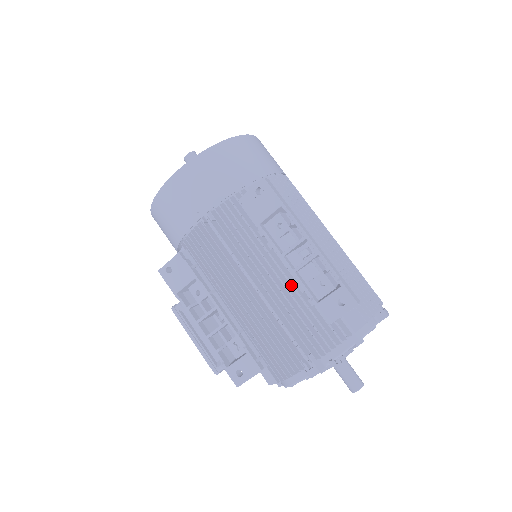
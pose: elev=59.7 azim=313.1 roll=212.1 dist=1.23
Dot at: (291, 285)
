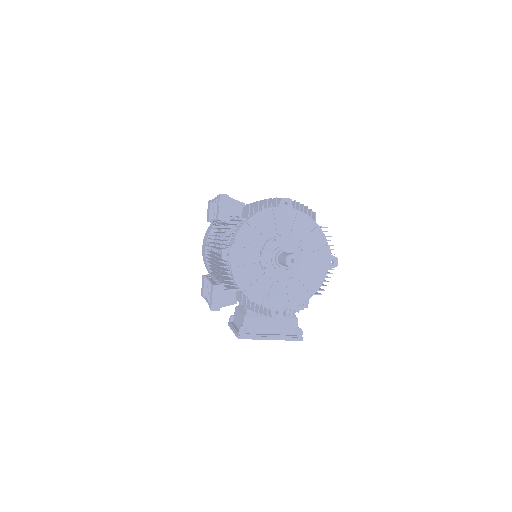
Dot at: occluded
